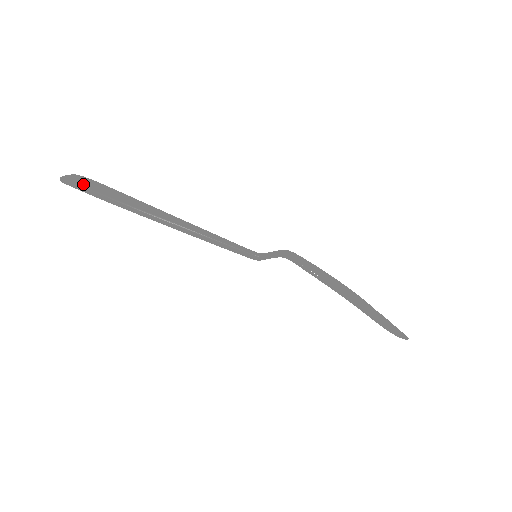
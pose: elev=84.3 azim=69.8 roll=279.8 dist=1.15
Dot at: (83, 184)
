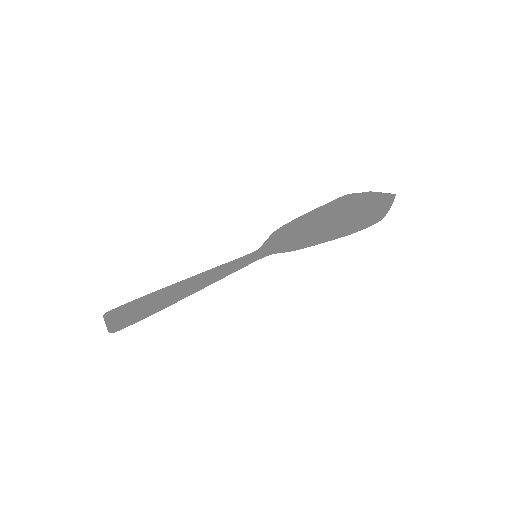
Dot at: (124, 326)
